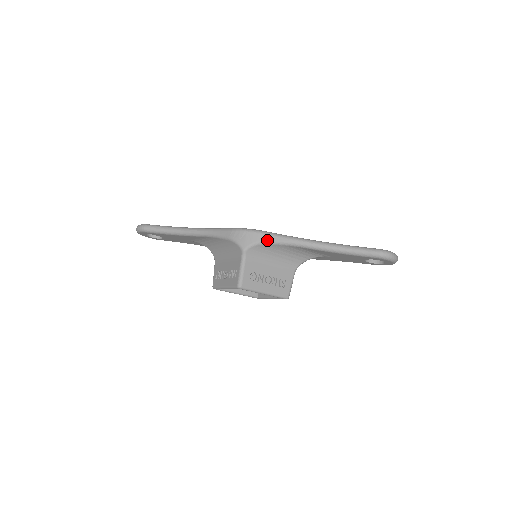
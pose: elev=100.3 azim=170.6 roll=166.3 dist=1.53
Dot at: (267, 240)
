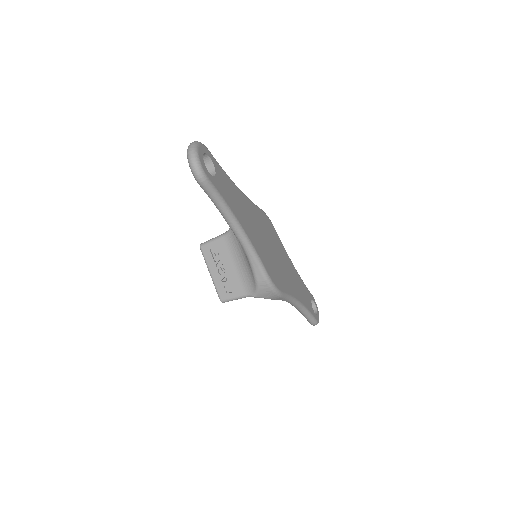
Dot at: (276, 299)
